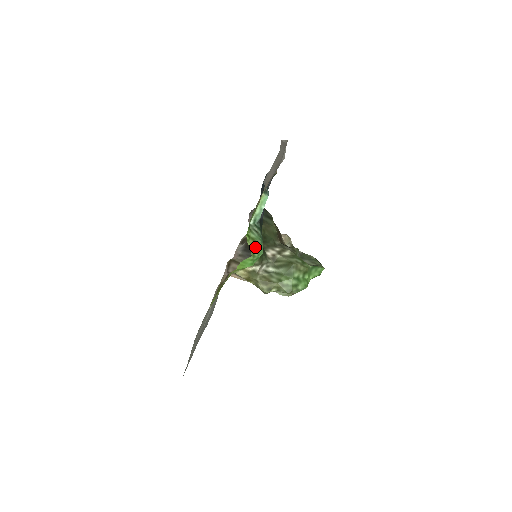
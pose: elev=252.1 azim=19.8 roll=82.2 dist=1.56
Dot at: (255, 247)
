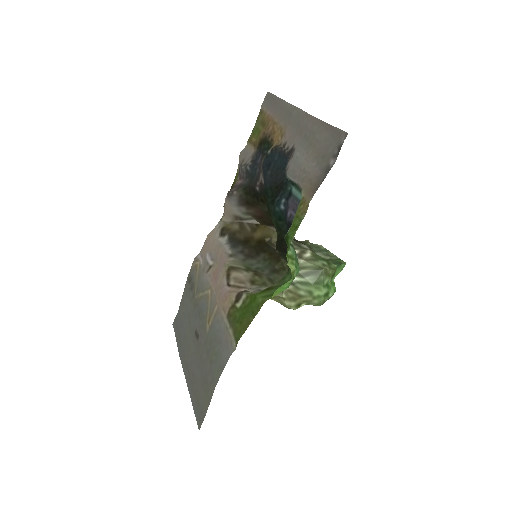
Dot at: (294, 267)
